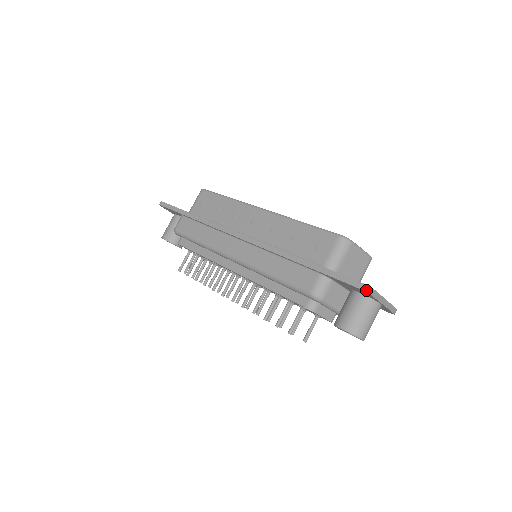
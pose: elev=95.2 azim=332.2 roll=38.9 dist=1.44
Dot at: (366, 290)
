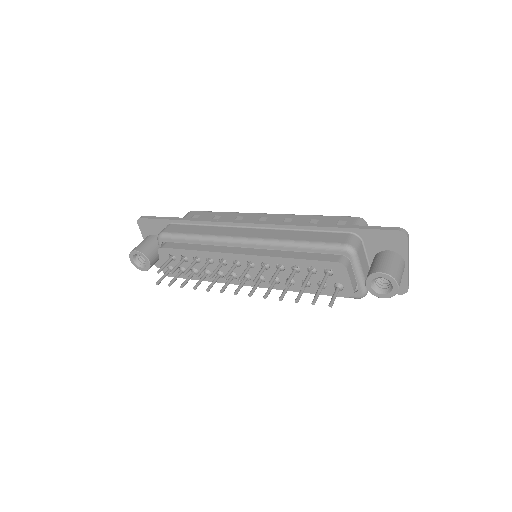
Dot at: (404, 232)
